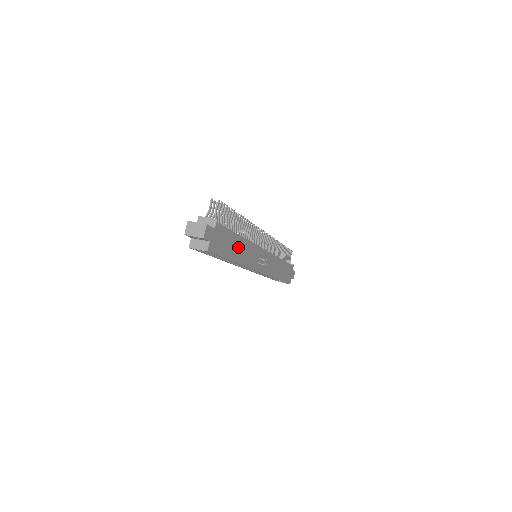
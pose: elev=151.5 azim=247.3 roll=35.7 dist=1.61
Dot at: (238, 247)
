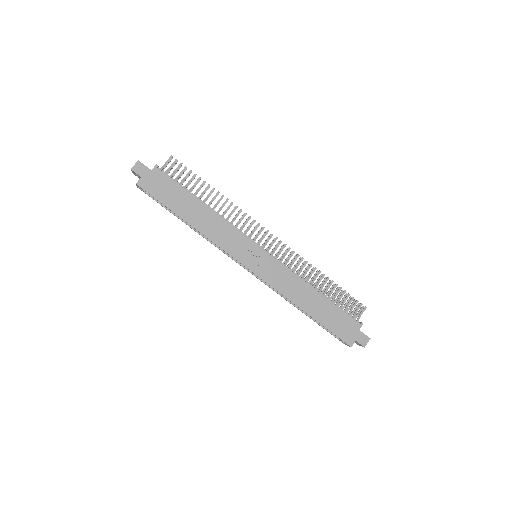
Dot at: (196, 211)
